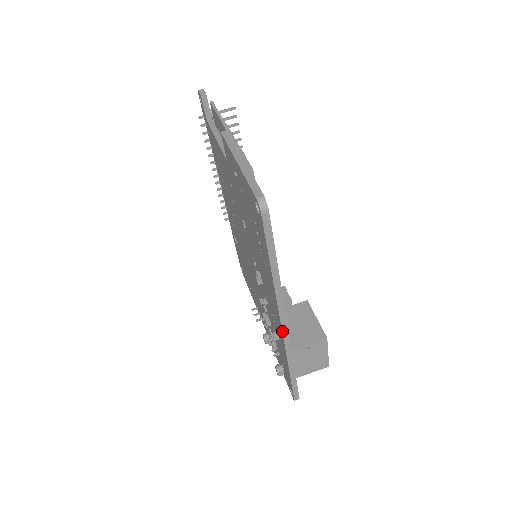
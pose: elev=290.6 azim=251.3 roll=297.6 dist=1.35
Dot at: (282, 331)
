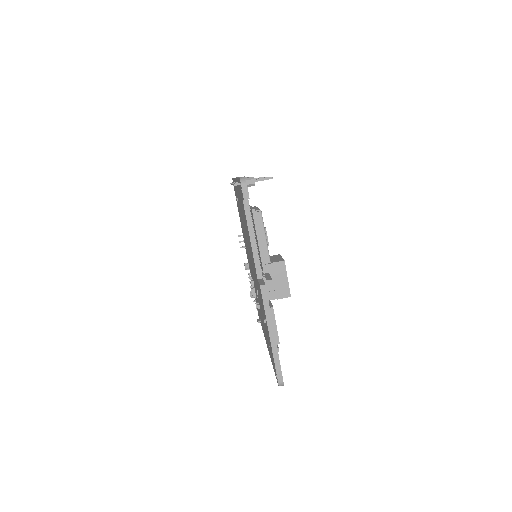
Dot at: occluded
